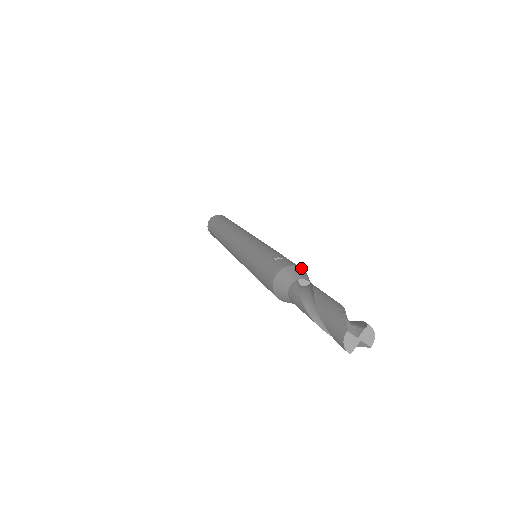
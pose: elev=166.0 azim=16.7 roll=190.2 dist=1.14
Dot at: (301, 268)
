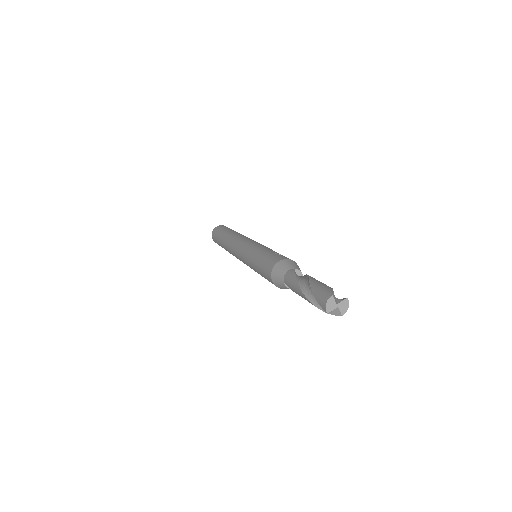
Dot at: occluded
